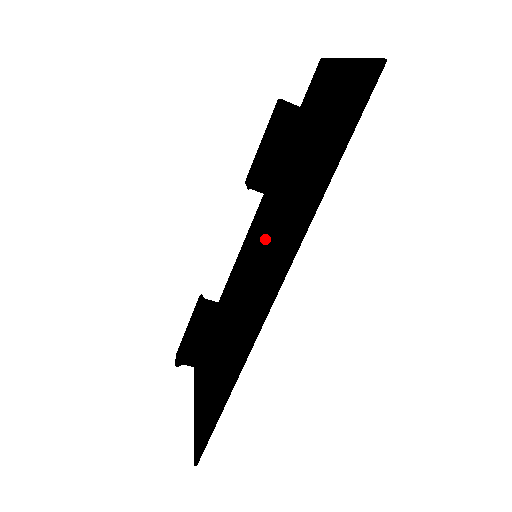
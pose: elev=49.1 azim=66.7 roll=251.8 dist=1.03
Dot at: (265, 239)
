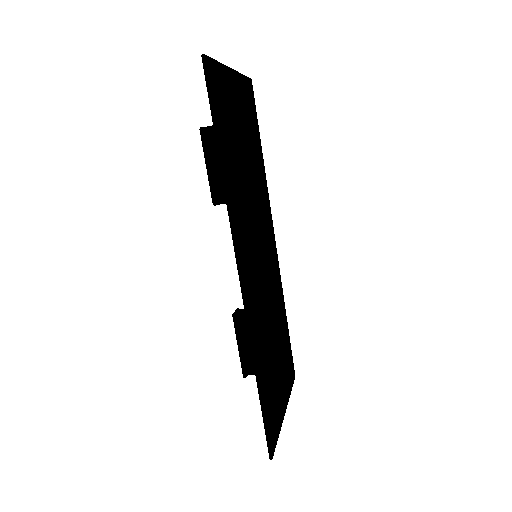
Dot at: occluded
